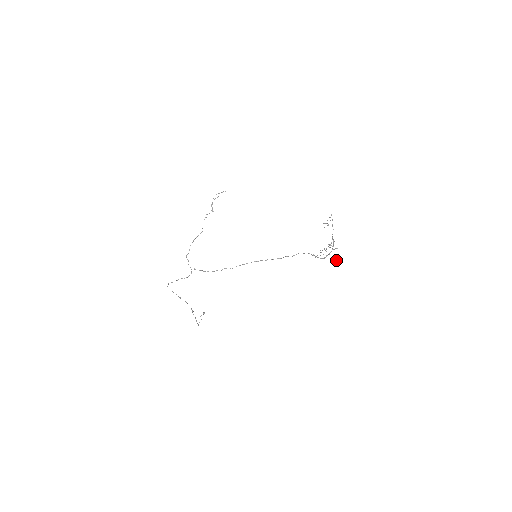
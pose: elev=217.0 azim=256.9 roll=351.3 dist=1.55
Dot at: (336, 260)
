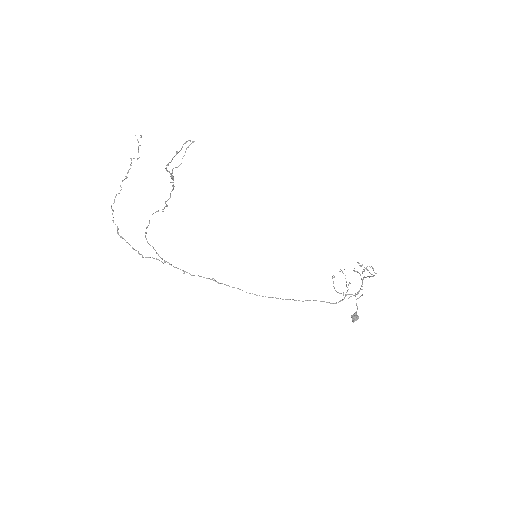
Dot at: occluded
